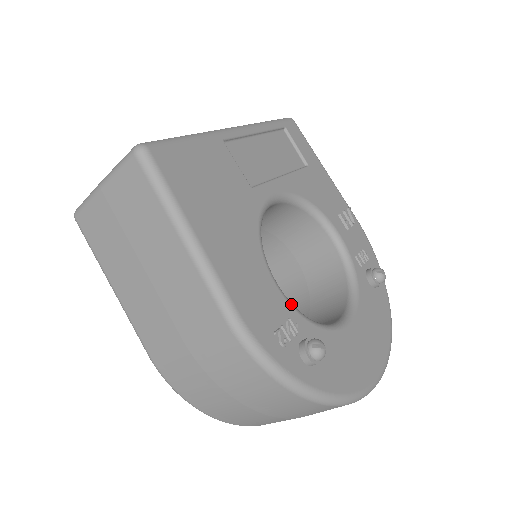
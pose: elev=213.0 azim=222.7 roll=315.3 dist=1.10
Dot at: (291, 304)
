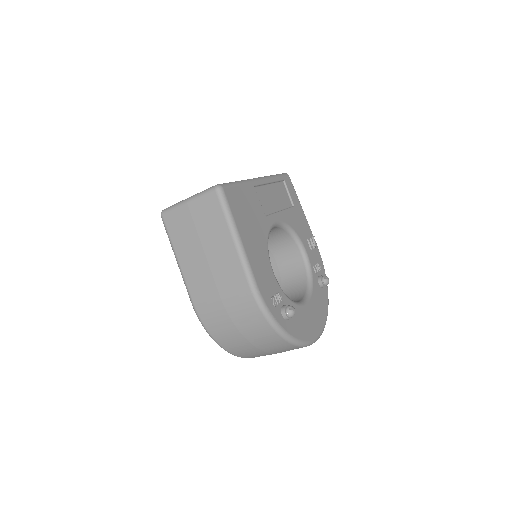
Dot at: (279, 285)
